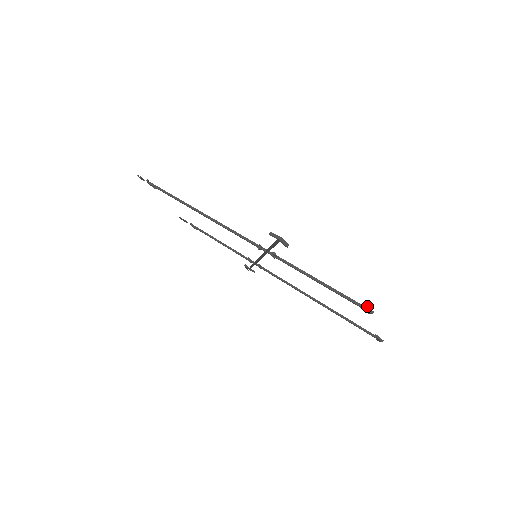
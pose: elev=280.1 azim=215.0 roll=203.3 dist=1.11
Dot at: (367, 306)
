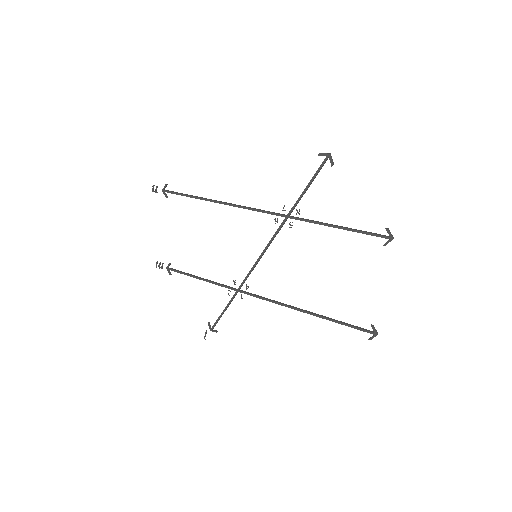
Dot at: (389, 230)
